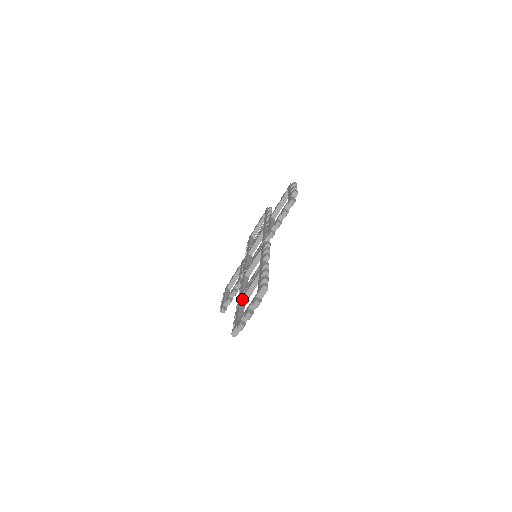
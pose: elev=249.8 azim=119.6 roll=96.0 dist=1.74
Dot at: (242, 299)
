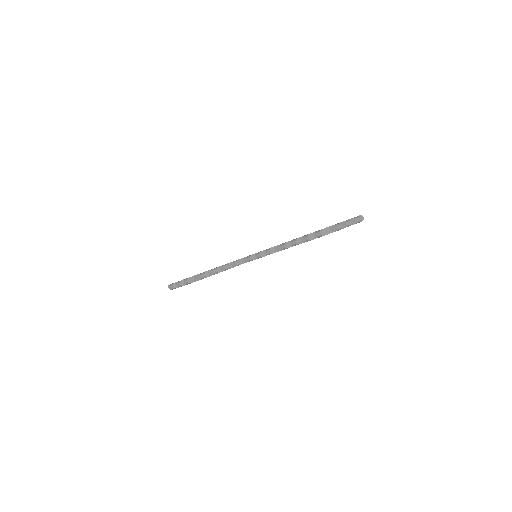
Dot at: occluded
